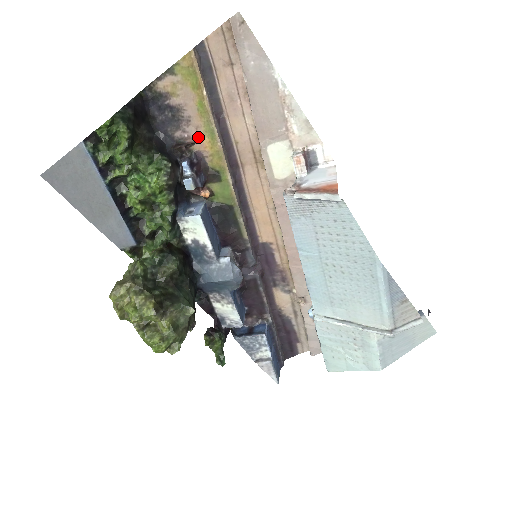
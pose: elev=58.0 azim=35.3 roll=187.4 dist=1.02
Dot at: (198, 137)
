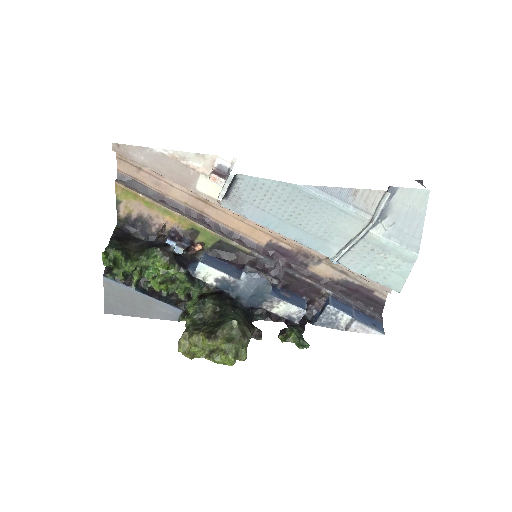
Dot at: (163, 221)
